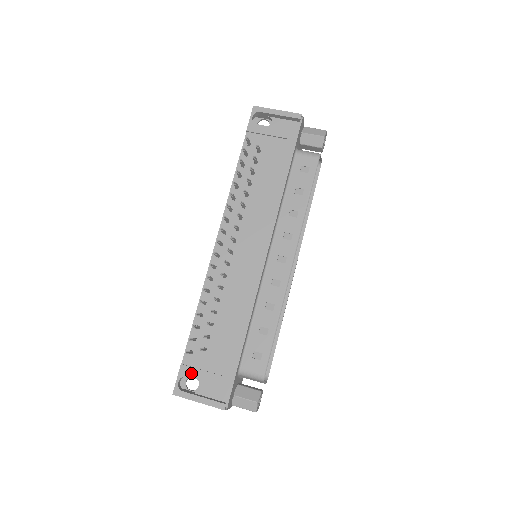
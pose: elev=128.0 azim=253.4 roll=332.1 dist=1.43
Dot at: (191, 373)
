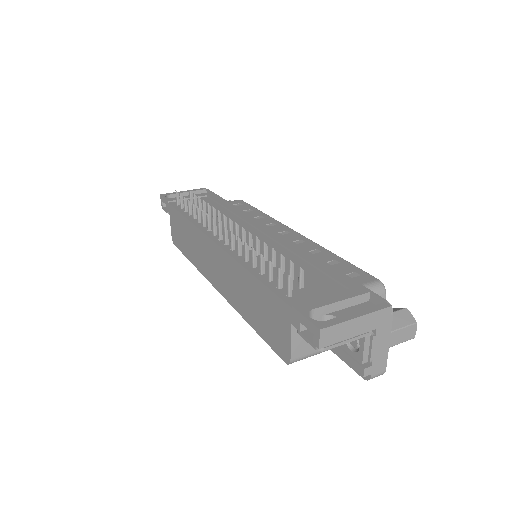
Dot at: (313, 305)
